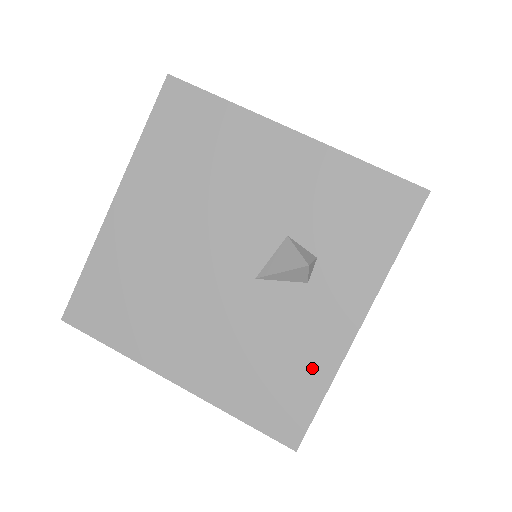
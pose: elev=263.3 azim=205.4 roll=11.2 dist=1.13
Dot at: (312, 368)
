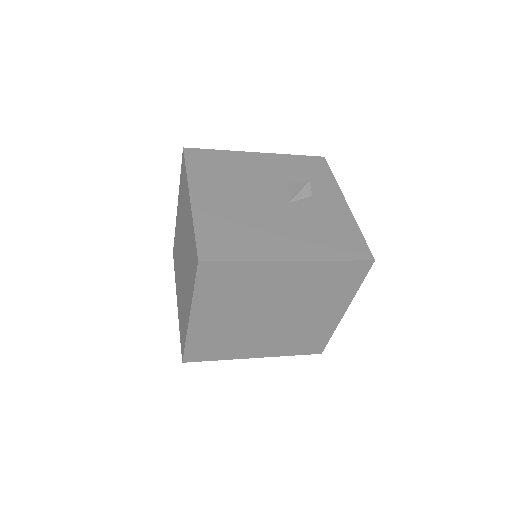
Dot at: (346, 225)
